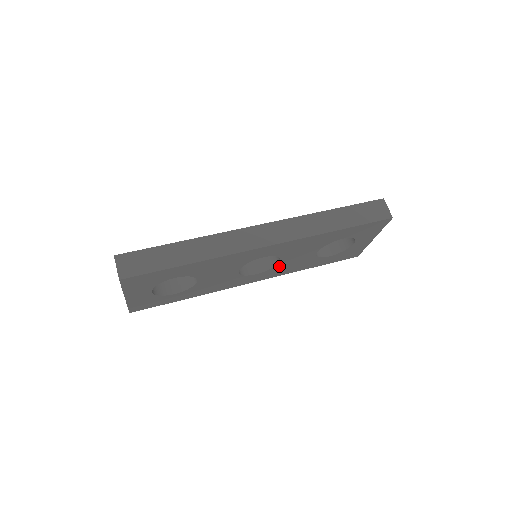
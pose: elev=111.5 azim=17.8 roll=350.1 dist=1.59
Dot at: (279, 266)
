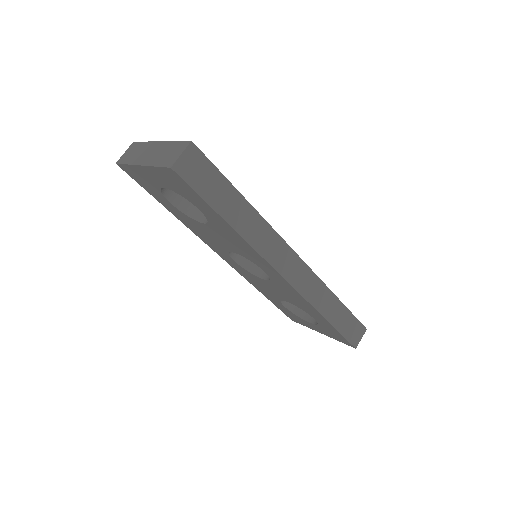
Dot at: (255, 277)
